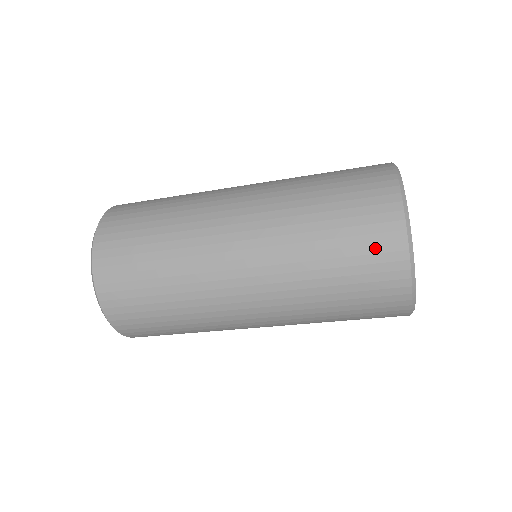
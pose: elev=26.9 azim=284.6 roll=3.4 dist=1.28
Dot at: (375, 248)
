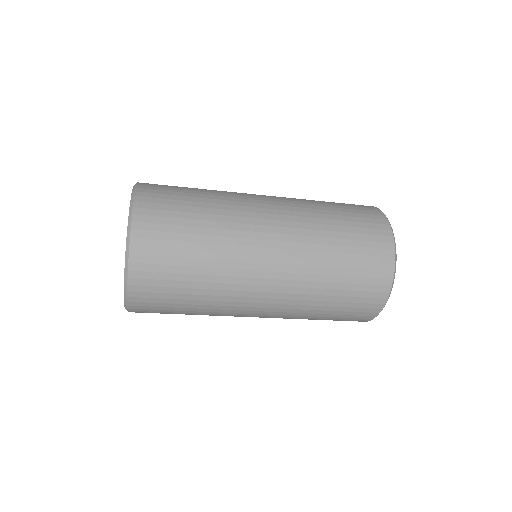
Dot at: (349, 320)
